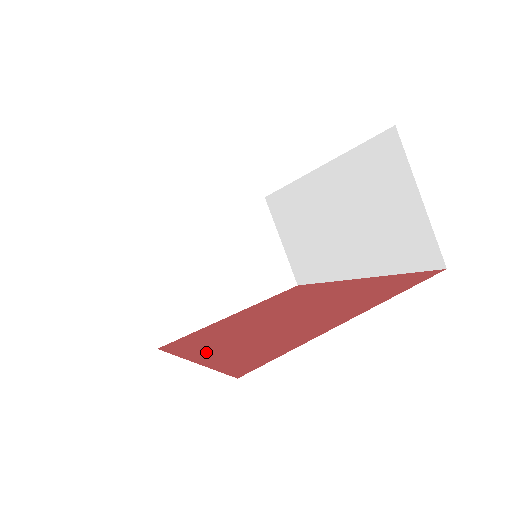
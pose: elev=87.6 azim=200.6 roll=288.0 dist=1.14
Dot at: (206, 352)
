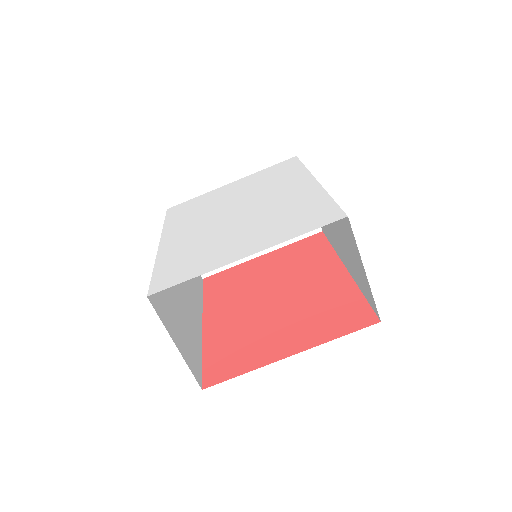
Dot at: (214, 324)
